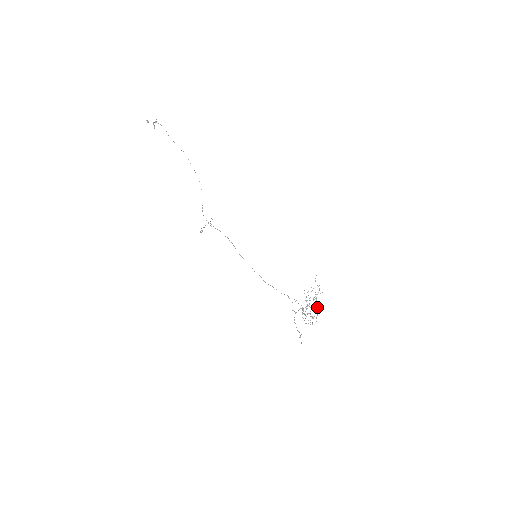
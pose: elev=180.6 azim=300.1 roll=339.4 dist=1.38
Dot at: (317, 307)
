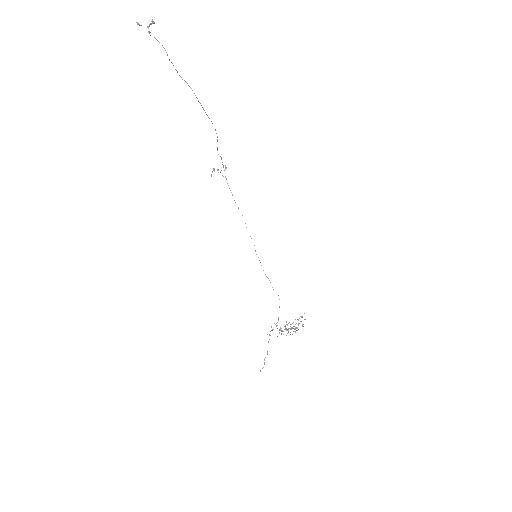
Dot at: occluded
